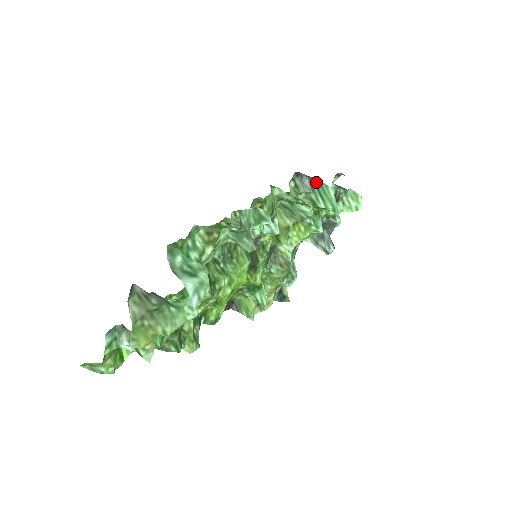
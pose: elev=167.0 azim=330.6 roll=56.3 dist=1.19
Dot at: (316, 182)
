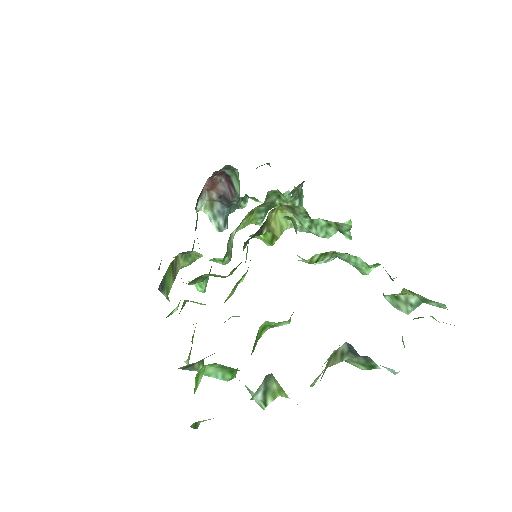
Dot at: (302, 189)
